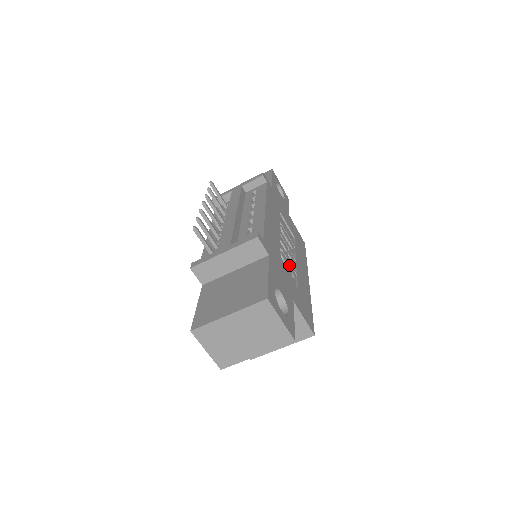
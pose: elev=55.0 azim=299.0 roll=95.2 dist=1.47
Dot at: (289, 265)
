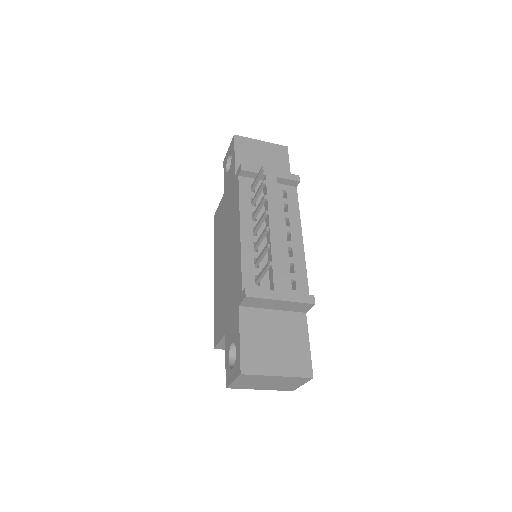
Dot at: occluded
